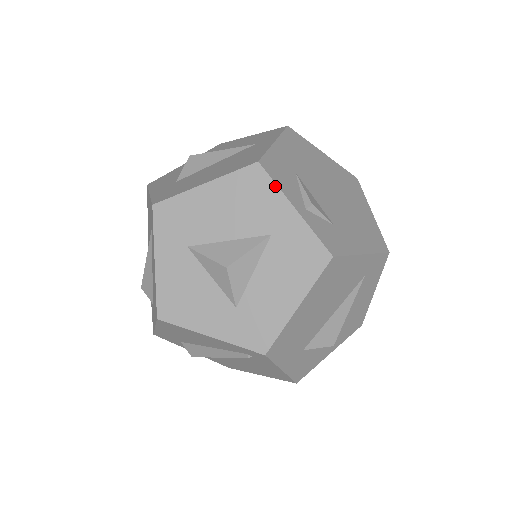
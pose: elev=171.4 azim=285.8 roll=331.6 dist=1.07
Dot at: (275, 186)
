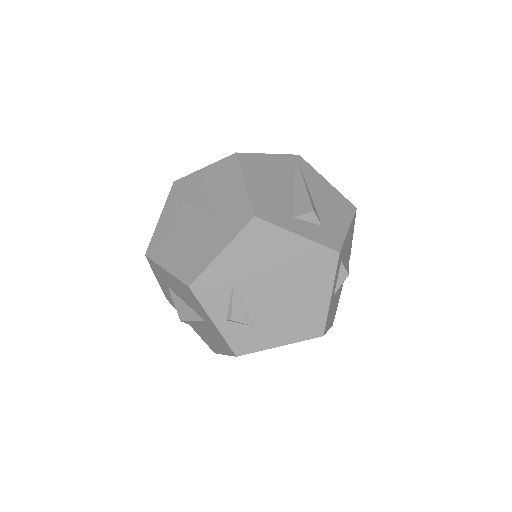
Dot at: (201, 305)
